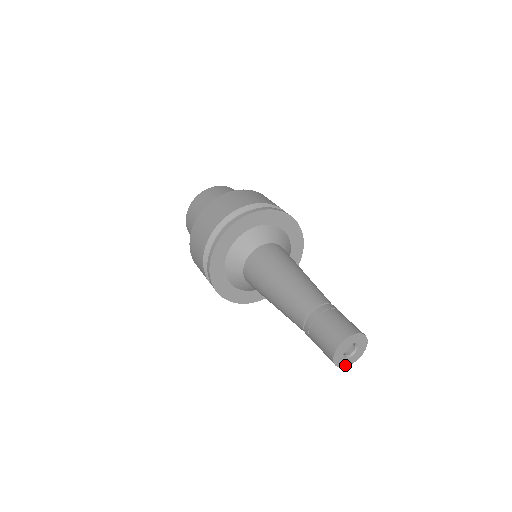
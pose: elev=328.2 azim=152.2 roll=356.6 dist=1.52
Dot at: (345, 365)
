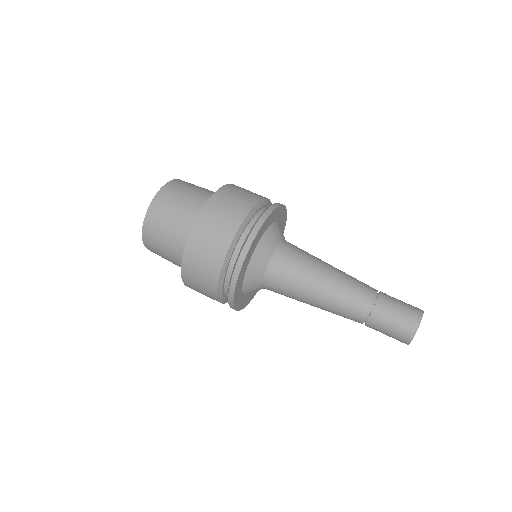
Dot at: occluded
